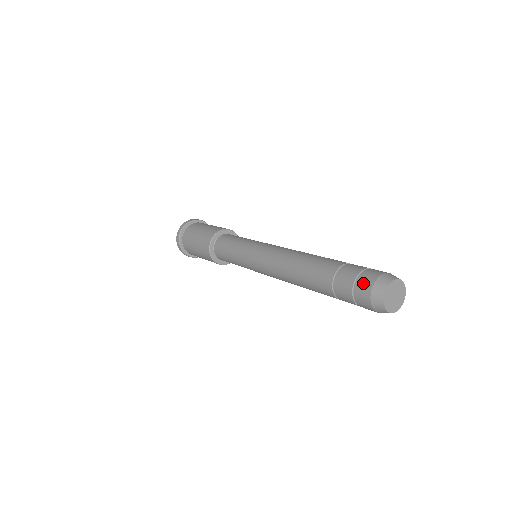
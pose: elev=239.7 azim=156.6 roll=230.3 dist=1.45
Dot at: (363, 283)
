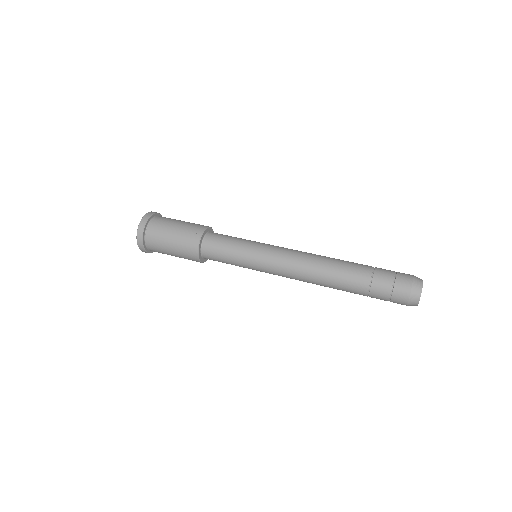
Dot at: (404, 273)
